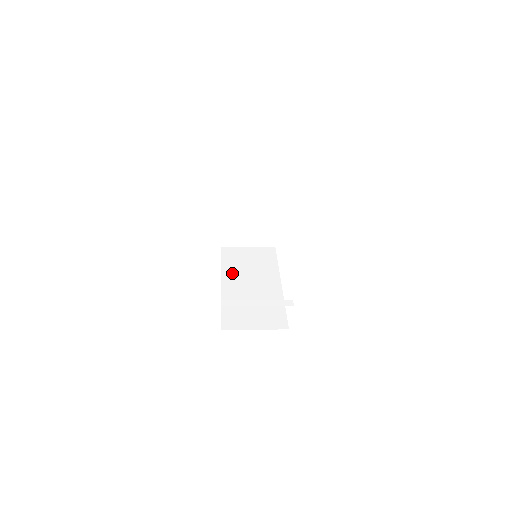
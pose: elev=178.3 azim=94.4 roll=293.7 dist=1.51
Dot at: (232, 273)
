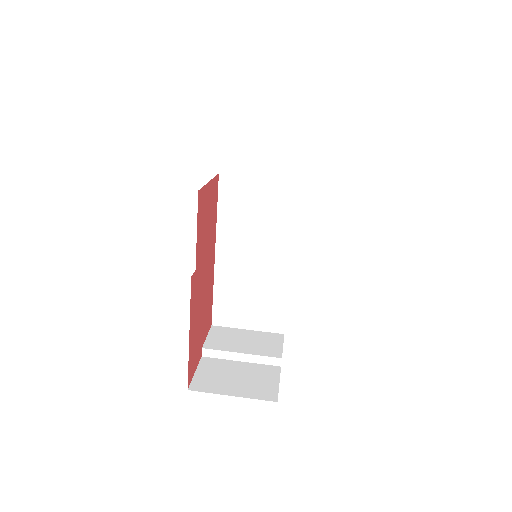
Dot at: (230, 235)
